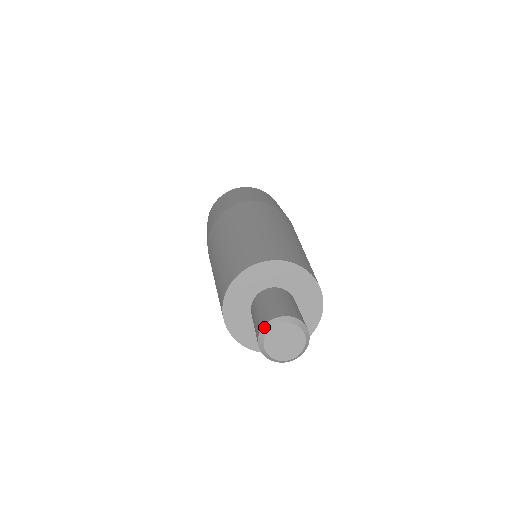
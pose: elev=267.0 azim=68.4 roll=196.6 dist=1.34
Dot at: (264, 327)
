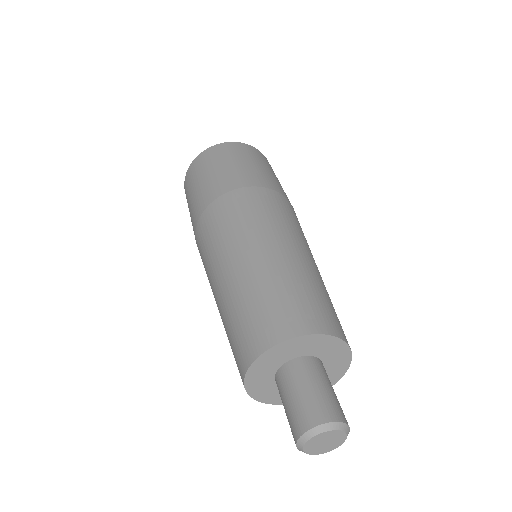
Dot at: (301, 438)
